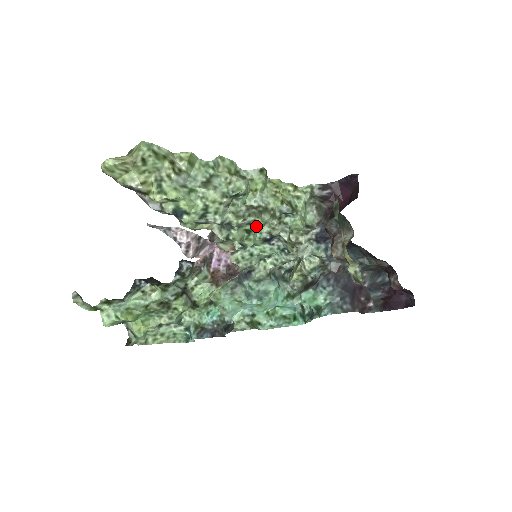
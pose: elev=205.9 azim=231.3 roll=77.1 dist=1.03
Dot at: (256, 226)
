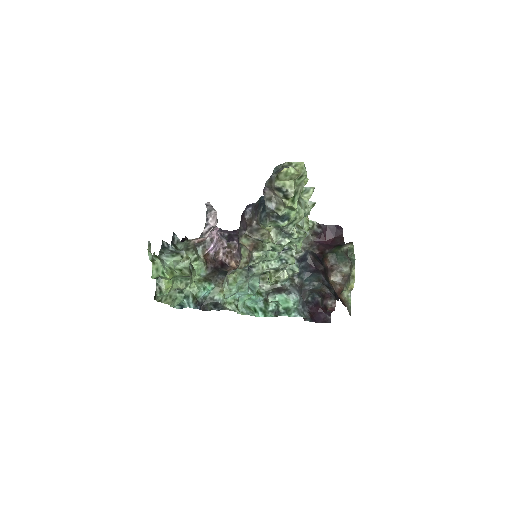
Dot at: (297, 241)
